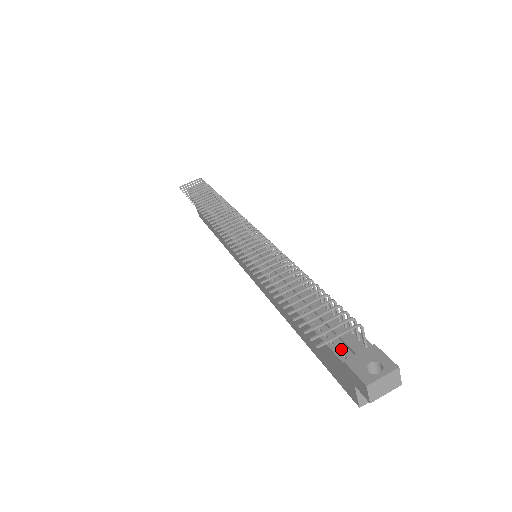
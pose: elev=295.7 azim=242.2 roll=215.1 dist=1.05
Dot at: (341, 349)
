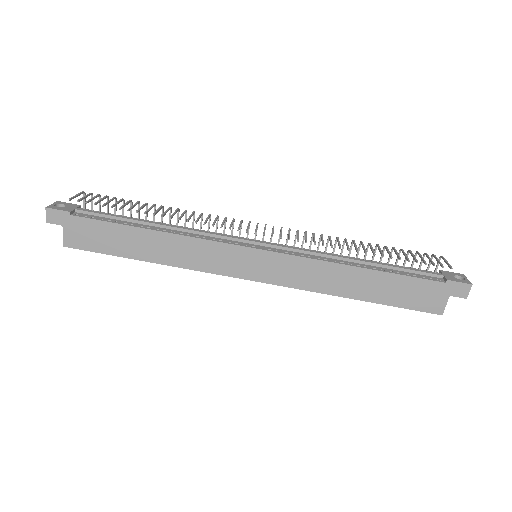
Dot at: (432, 278)
